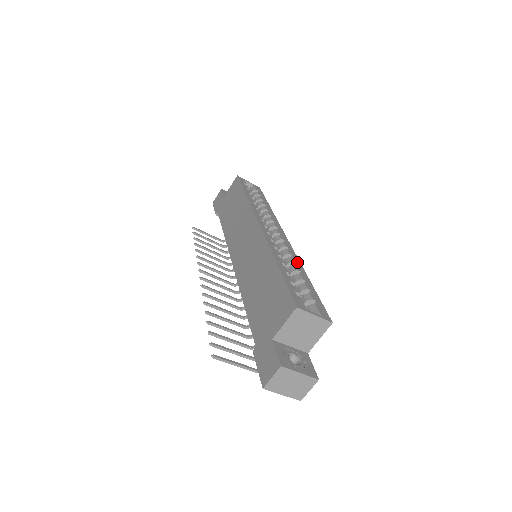
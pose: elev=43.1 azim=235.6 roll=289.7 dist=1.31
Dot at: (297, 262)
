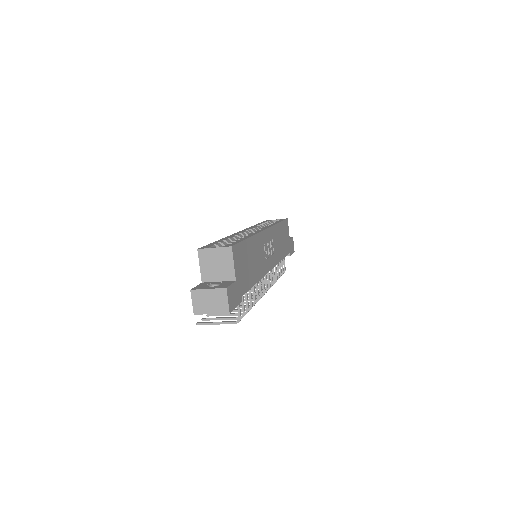
Dot at: occluded
